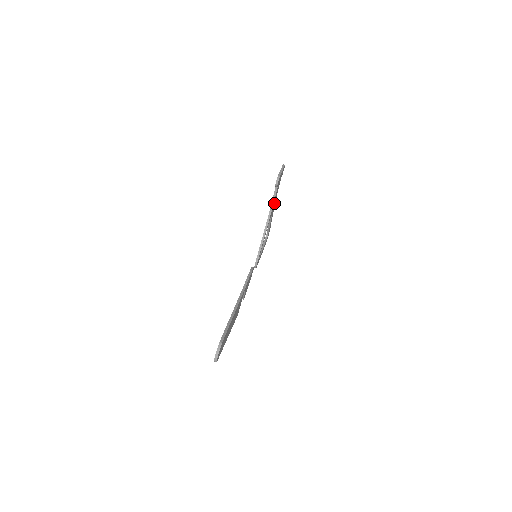
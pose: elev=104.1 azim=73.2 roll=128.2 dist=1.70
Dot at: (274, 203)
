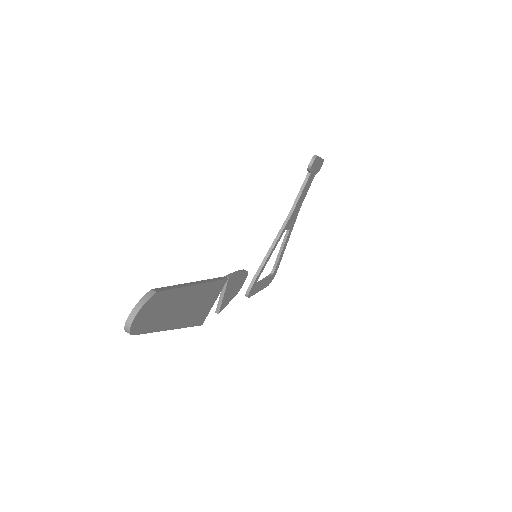
Dot at: (297, 209)
